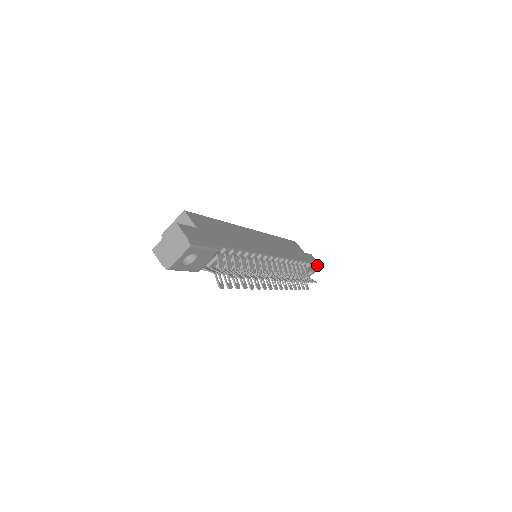
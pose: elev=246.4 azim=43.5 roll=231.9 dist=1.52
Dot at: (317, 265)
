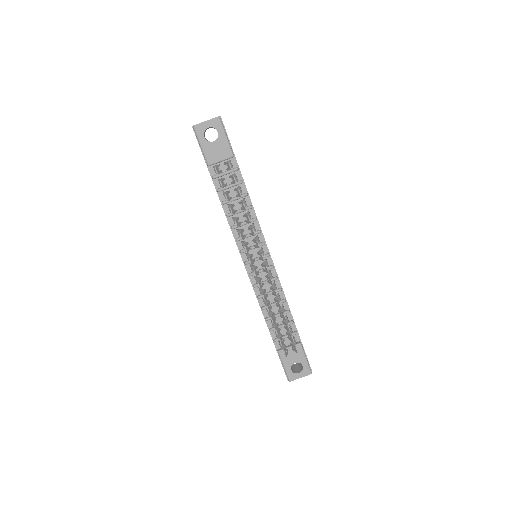
Dot at: (309, 364)
